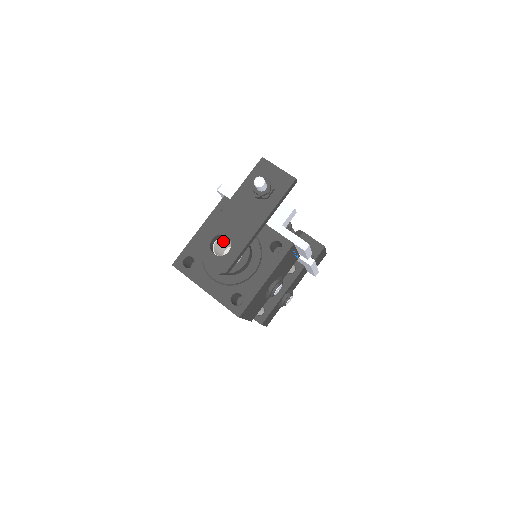
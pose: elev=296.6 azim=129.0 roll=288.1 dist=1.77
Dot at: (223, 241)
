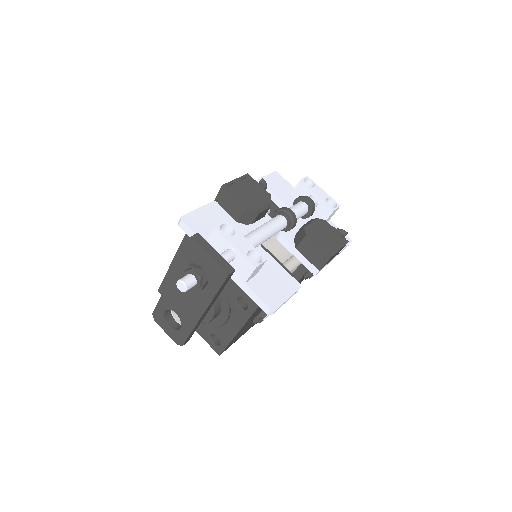
Dot at: occluded
